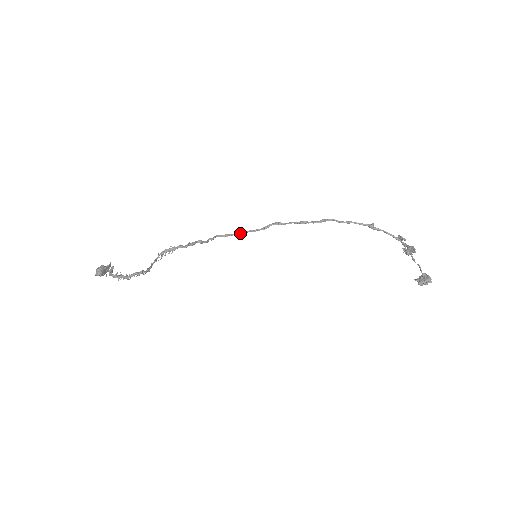
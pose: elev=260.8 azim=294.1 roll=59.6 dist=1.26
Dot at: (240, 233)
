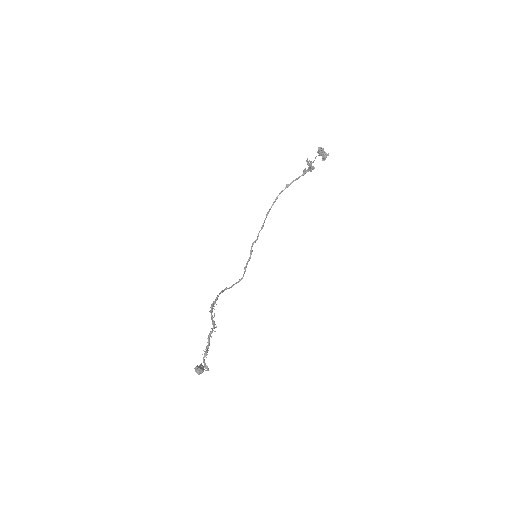
Dot at: occluded
